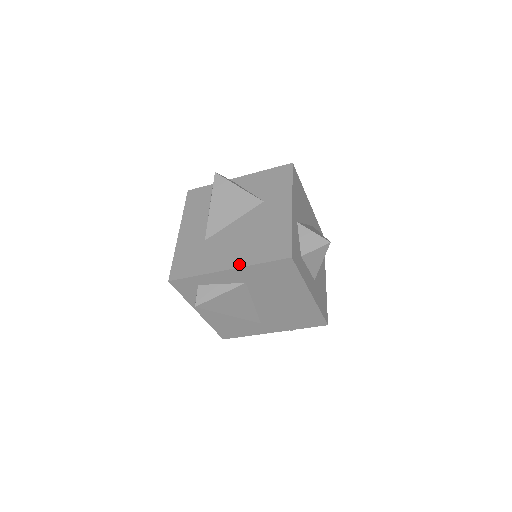
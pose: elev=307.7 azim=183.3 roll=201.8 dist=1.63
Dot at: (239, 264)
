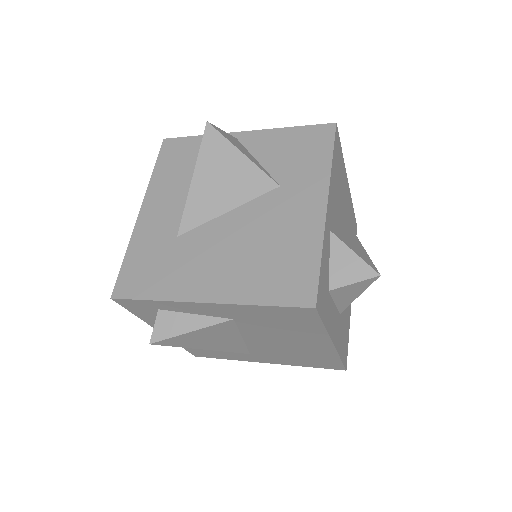
Dot at: (226, 297)
